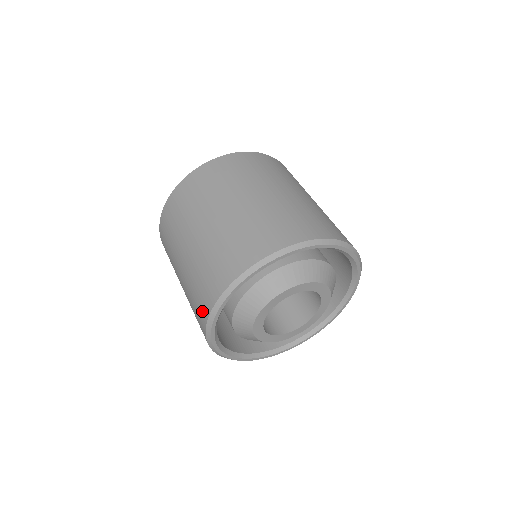
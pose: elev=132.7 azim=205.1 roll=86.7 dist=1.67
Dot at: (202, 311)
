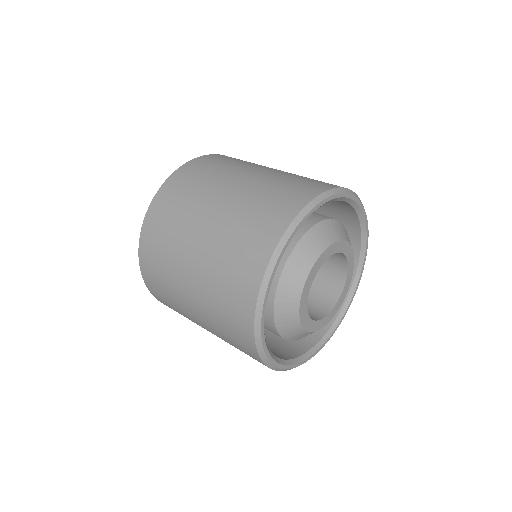
Dot at: (251, 271)
